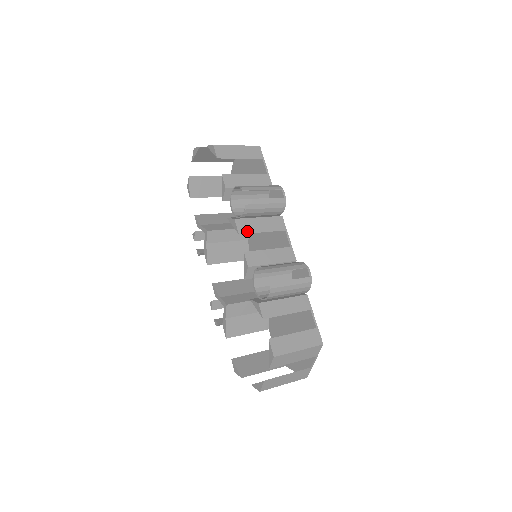
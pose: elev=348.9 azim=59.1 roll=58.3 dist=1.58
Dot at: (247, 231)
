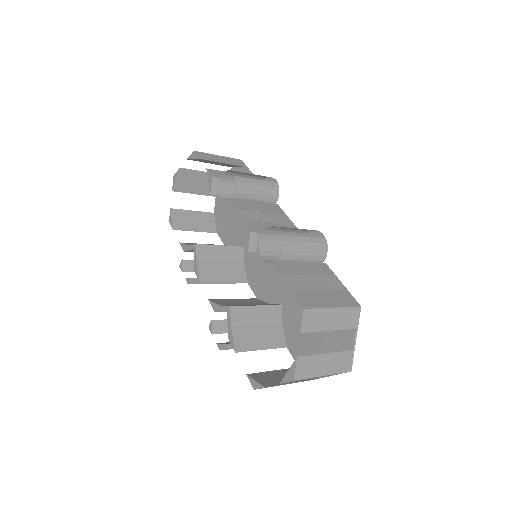
Dot at: (242, 207)
